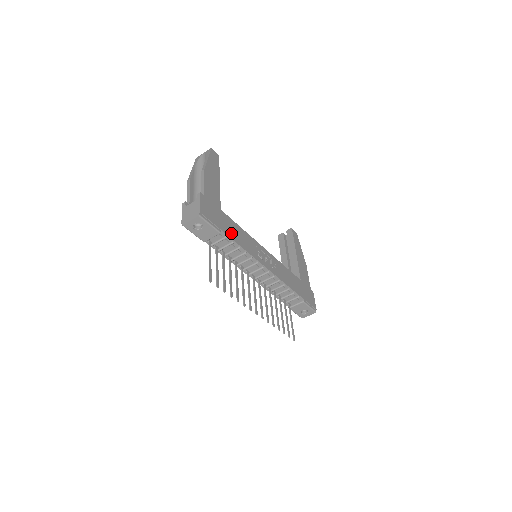
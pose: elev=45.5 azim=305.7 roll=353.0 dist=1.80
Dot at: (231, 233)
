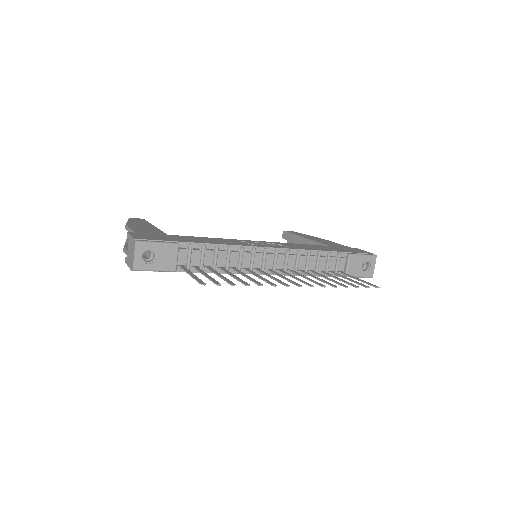
Dot at: (195, 241)
